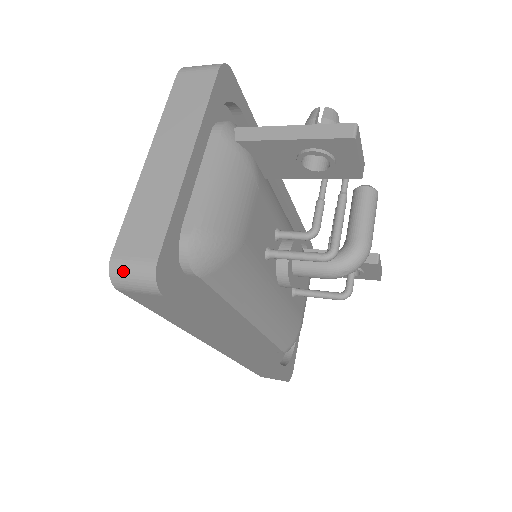
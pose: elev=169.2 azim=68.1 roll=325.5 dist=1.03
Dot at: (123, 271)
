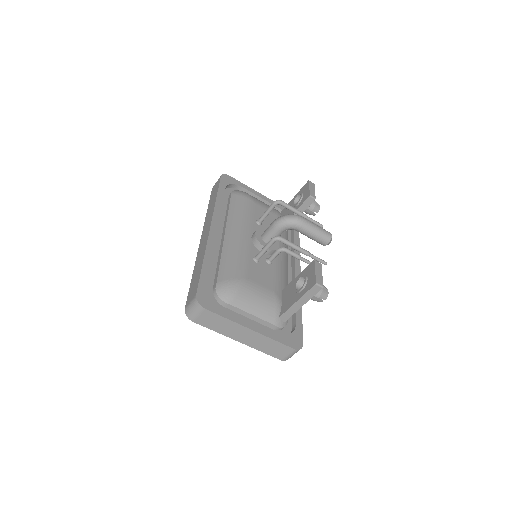
Dot at: occluded
